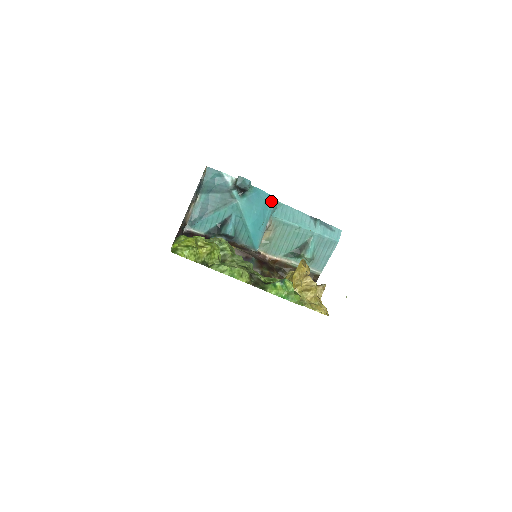
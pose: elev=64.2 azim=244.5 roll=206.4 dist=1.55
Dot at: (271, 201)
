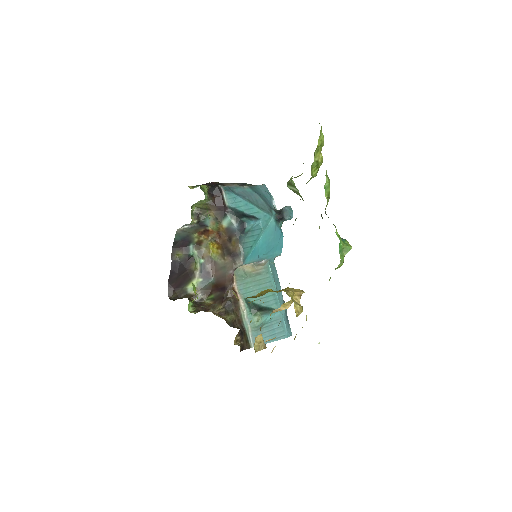
Dot at: (278, 252)
